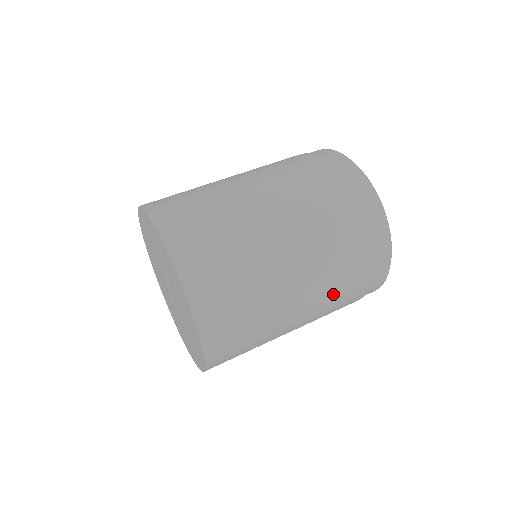
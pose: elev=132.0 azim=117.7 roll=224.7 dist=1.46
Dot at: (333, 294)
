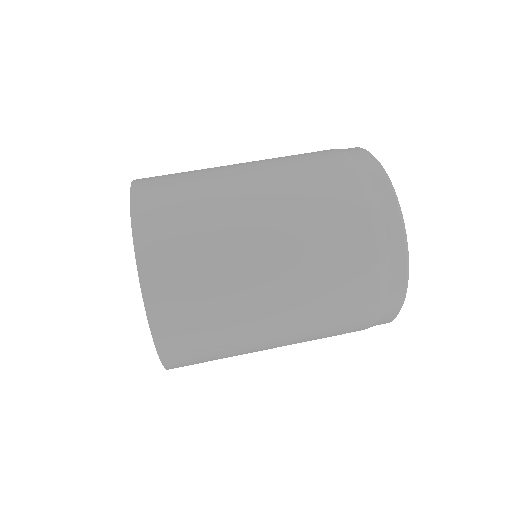
Dot at: (320, 261)
